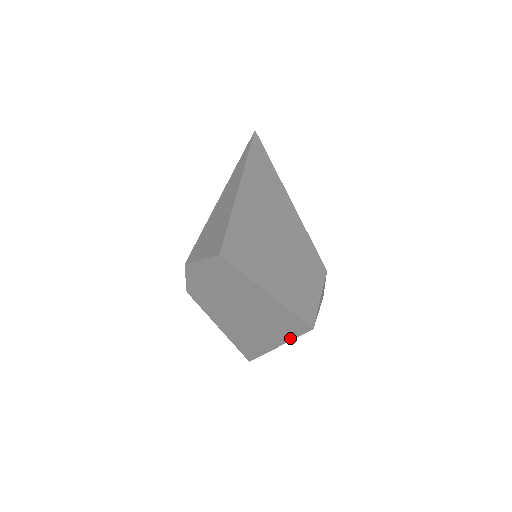
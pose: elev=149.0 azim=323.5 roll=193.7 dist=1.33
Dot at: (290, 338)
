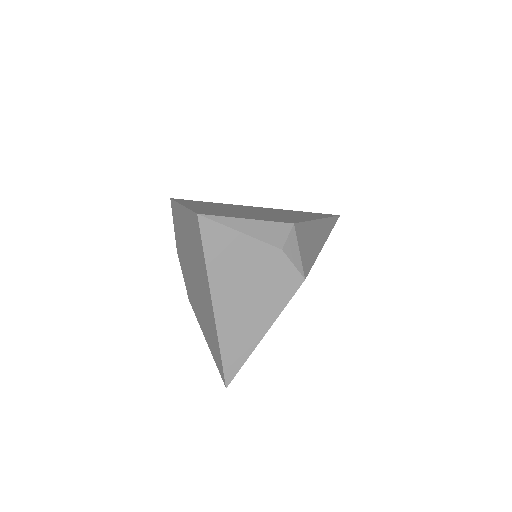
Dot at: (205, 265)
